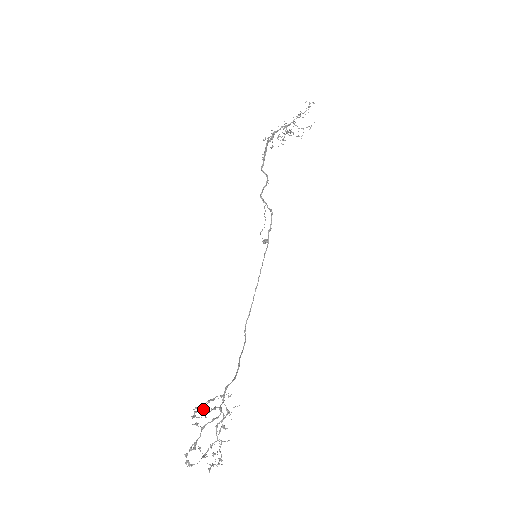
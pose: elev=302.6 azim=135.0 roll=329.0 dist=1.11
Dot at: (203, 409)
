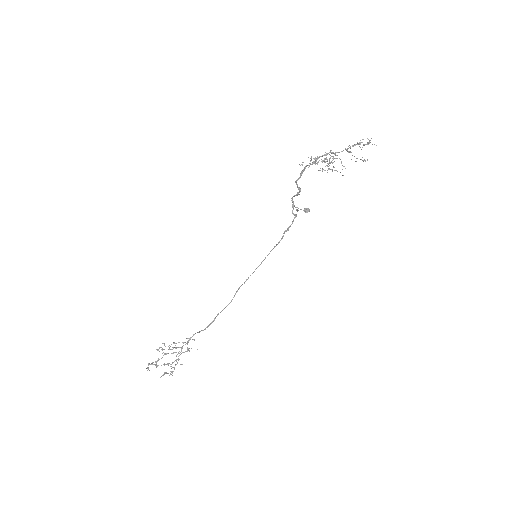
Dot at: occluded
